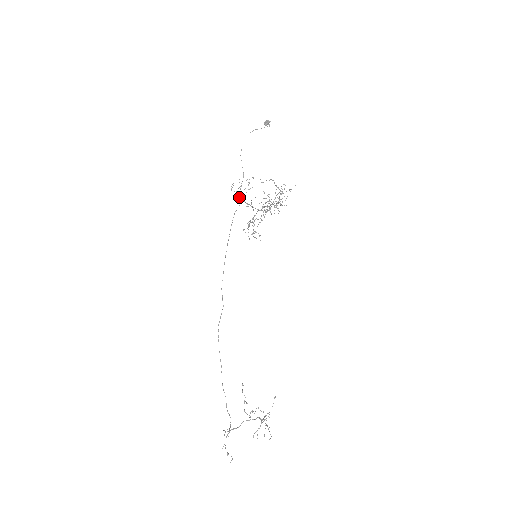
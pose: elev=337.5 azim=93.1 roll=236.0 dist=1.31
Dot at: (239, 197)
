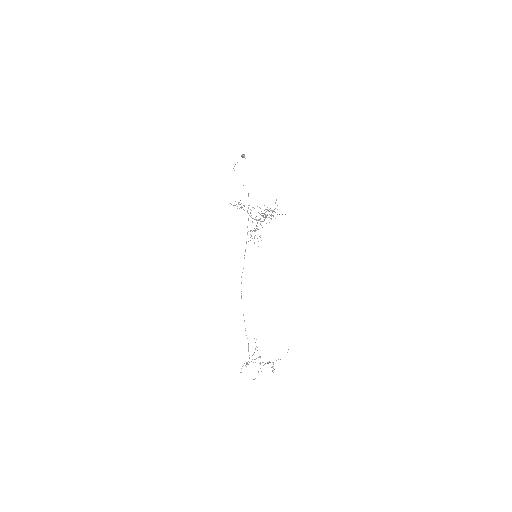
Dot at: (248, 208)
